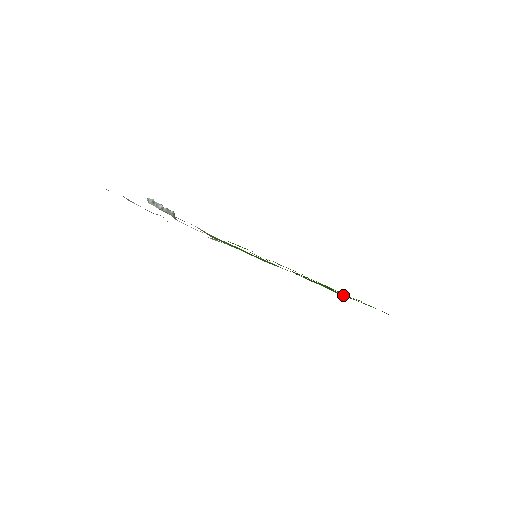
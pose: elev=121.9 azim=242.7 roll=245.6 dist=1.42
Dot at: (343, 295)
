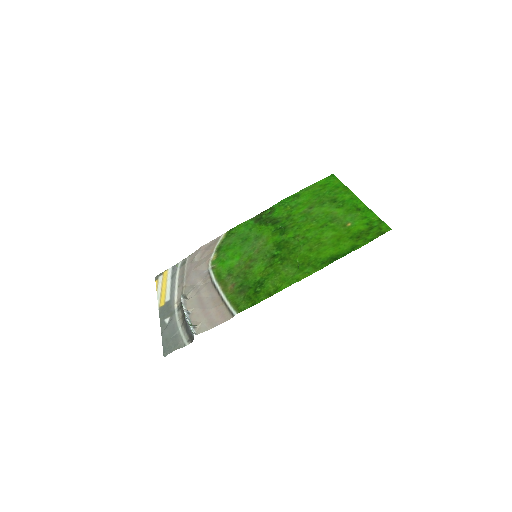
Dot at: (311, 201)
